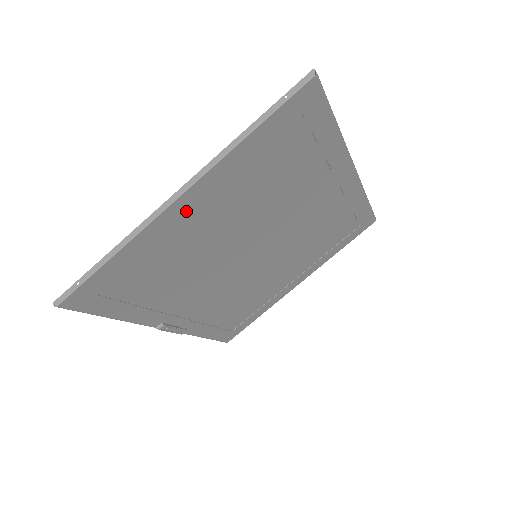
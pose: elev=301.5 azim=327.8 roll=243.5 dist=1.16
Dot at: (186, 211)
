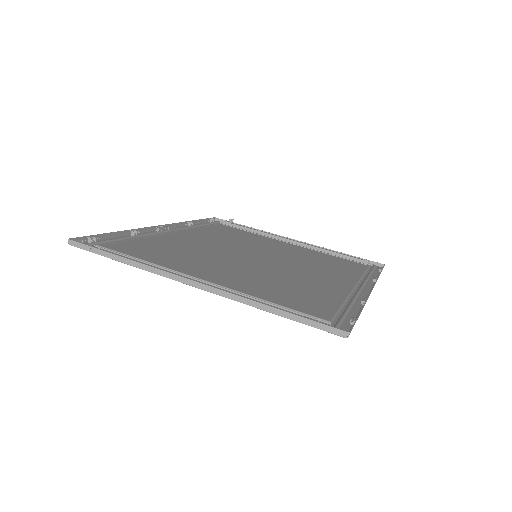
Dot at: (196, 279)
